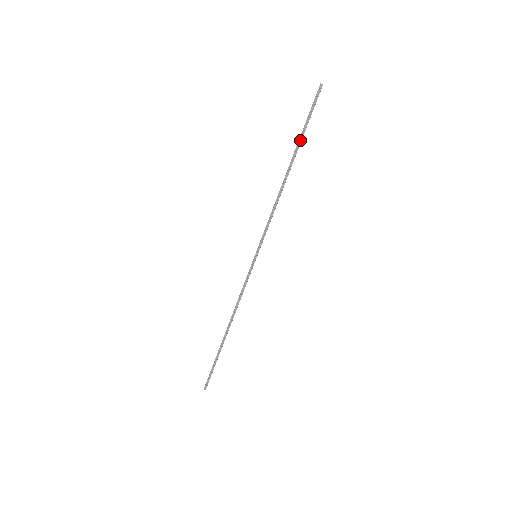
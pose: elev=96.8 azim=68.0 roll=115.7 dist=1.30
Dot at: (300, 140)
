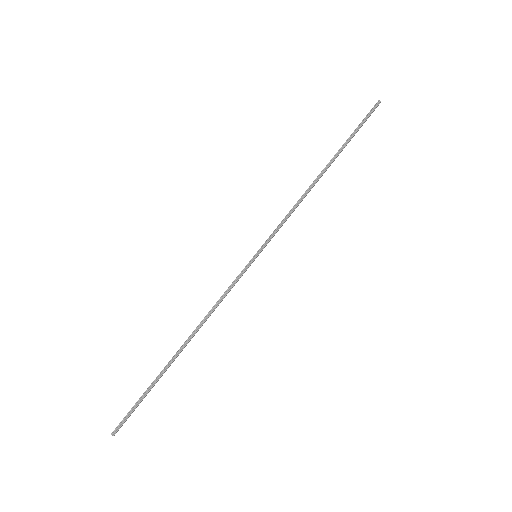
Dot at: (345, 144)
